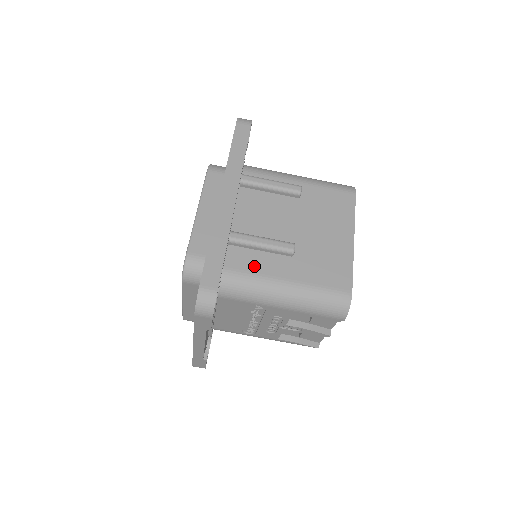
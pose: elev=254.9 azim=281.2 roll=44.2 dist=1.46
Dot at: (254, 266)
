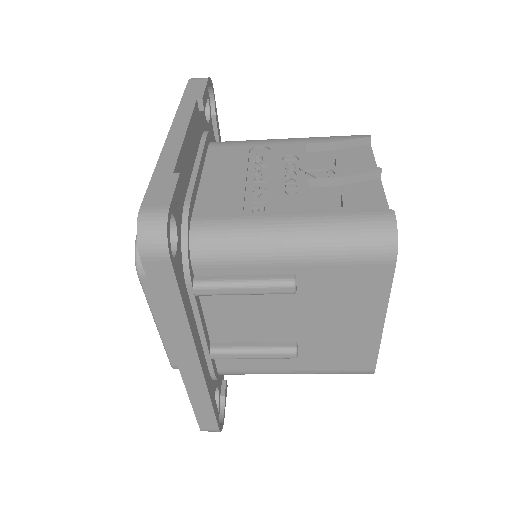
Dot at: (251, 366)
